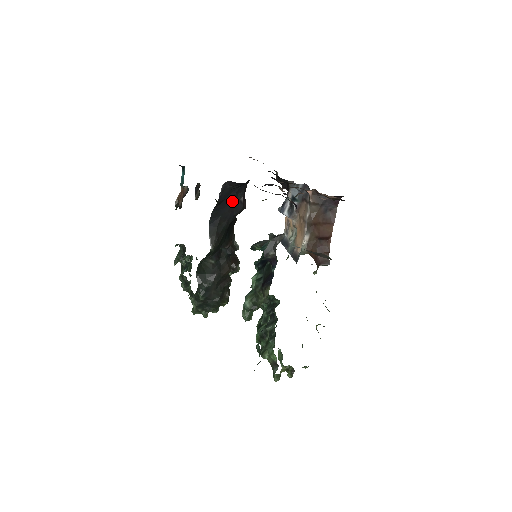
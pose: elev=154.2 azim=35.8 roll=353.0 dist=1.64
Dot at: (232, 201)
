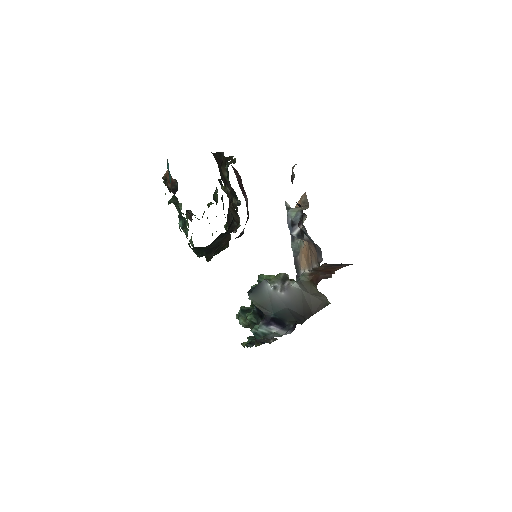
Dot at: occluded
